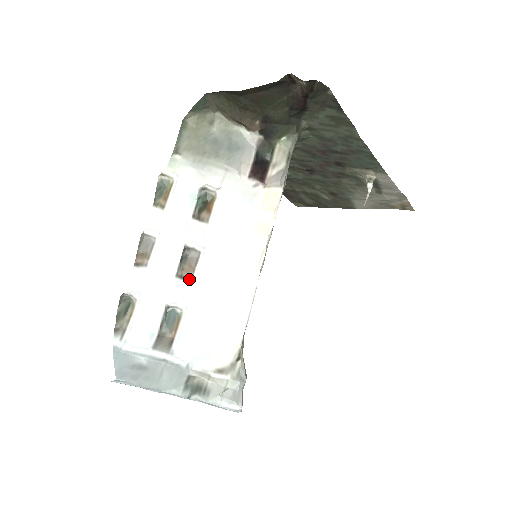
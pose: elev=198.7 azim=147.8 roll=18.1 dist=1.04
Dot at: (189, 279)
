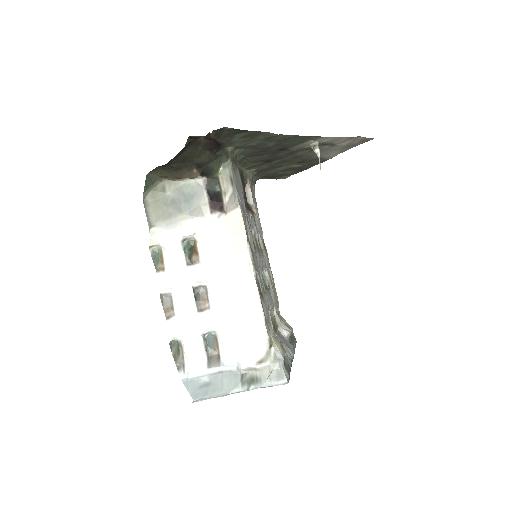
Dot at: (208, 309)
